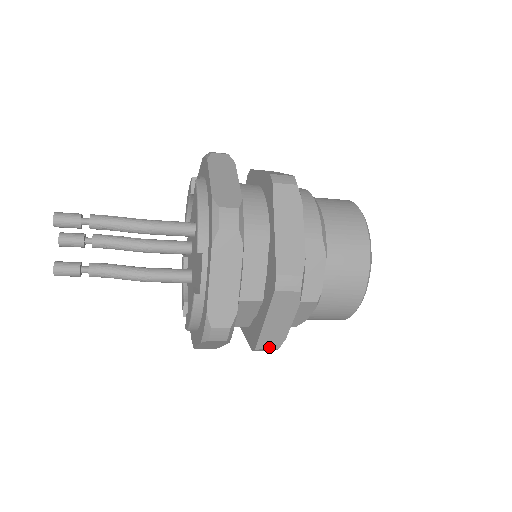
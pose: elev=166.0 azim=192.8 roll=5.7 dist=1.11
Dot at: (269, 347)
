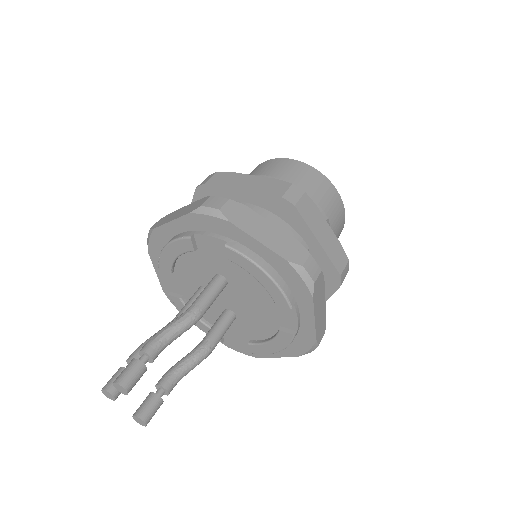
Dot at: occluded
